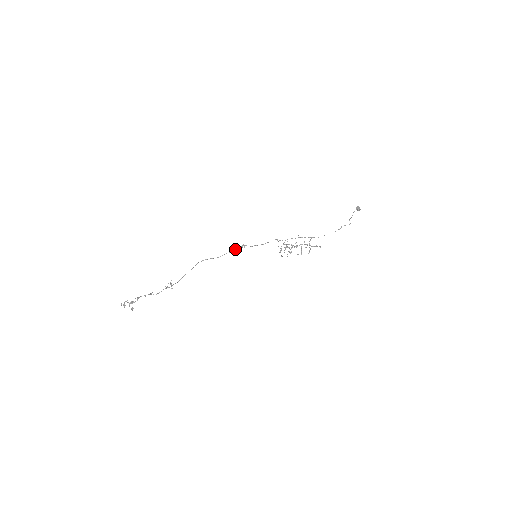
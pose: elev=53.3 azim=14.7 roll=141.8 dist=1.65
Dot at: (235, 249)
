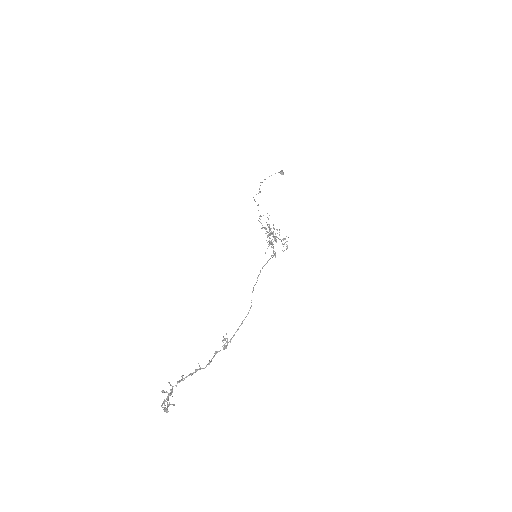
Dot at: occluded
